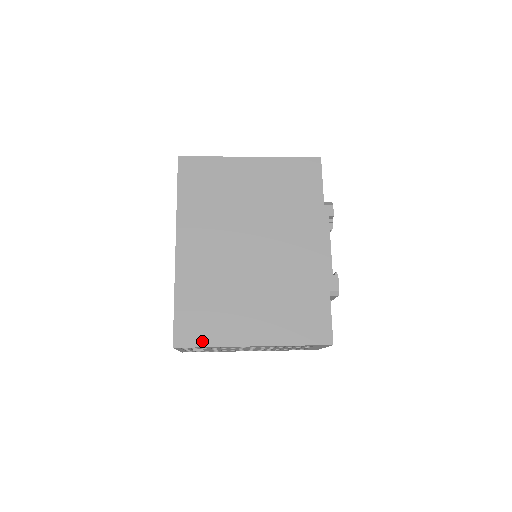
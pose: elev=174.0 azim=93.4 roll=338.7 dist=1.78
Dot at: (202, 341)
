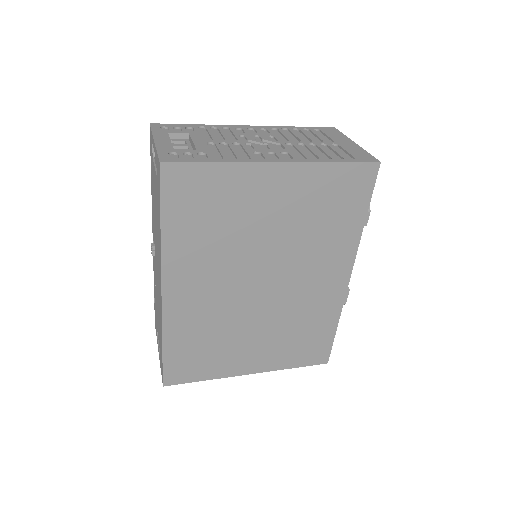
Dot at: (195, 377)
